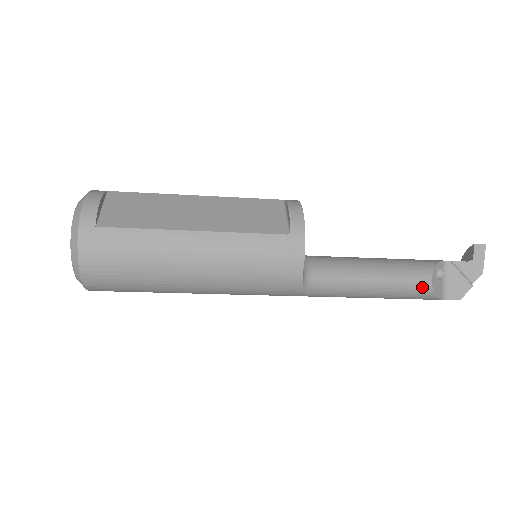
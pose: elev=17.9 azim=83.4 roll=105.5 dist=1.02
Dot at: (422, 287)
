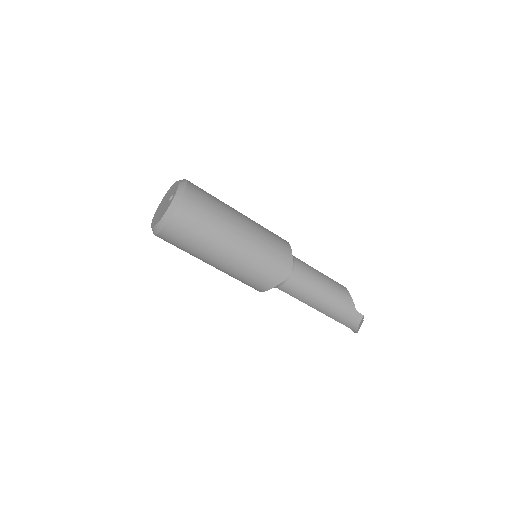
Dot at: (343, 288)
